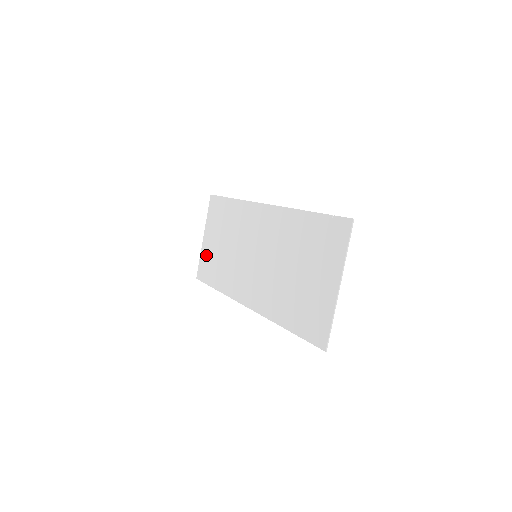
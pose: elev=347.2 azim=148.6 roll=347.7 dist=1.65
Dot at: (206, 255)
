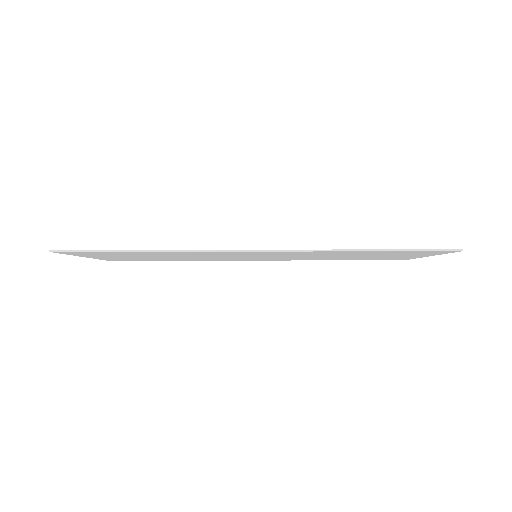
Dot at: occluded
